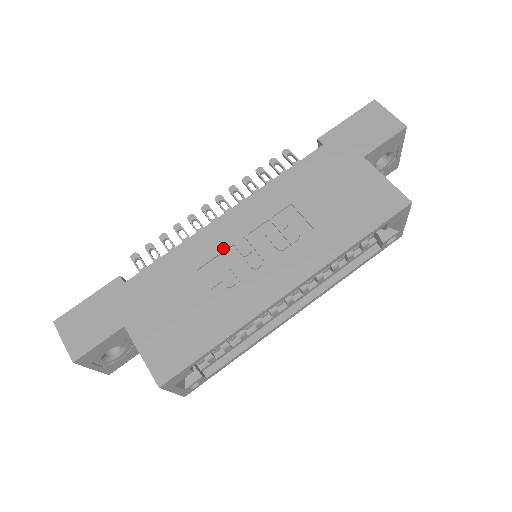
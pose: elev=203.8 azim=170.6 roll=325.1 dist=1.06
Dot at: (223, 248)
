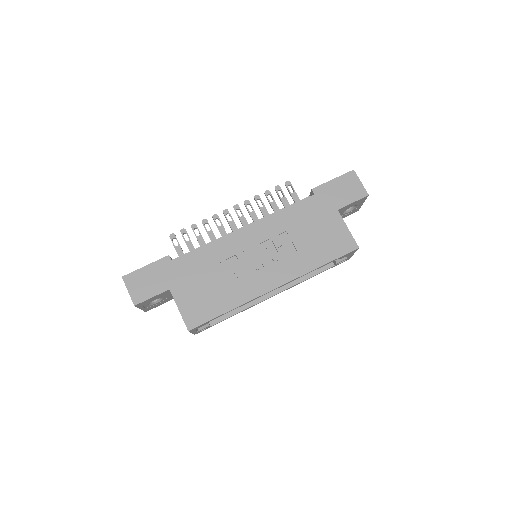
Dot at: (239, 251)
